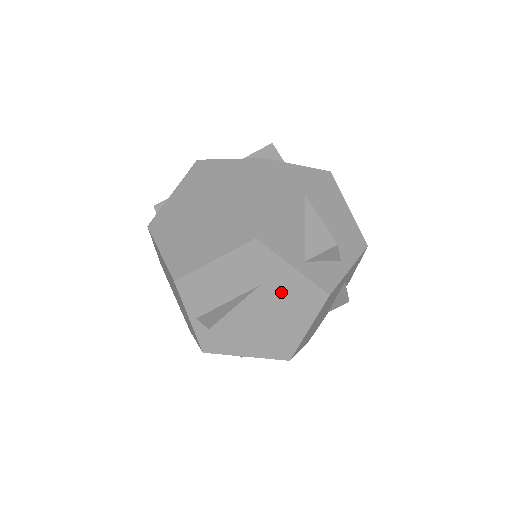
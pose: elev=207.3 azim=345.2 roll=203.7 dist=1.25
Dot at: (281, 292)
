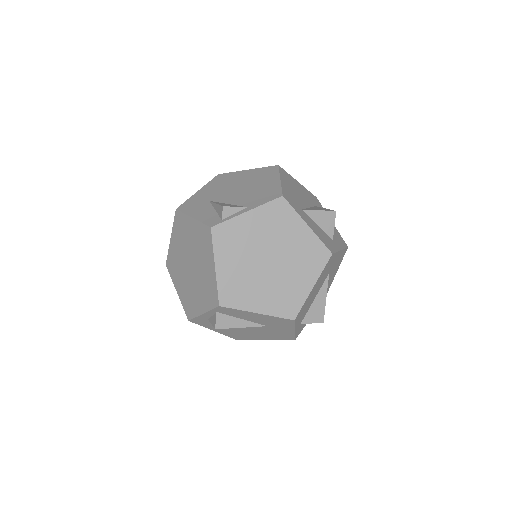
Dot at: (273, 331)
